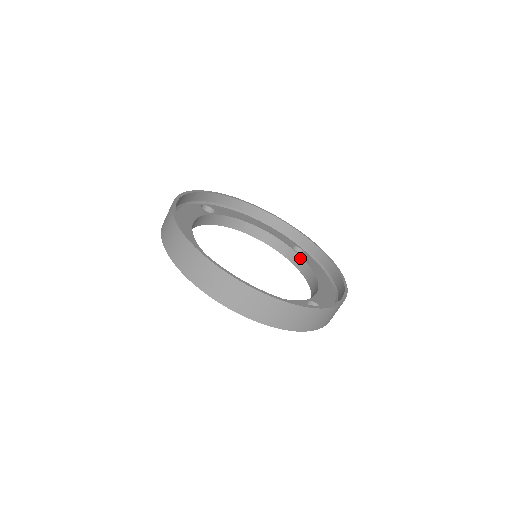
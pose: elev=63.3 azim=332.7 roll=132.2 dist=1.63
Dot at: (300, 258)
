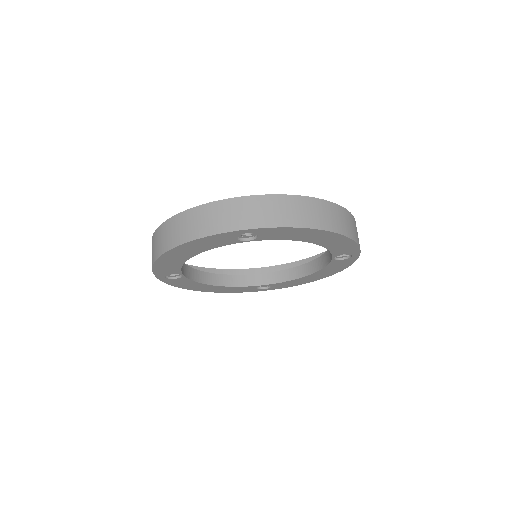
Dot at: occluded
